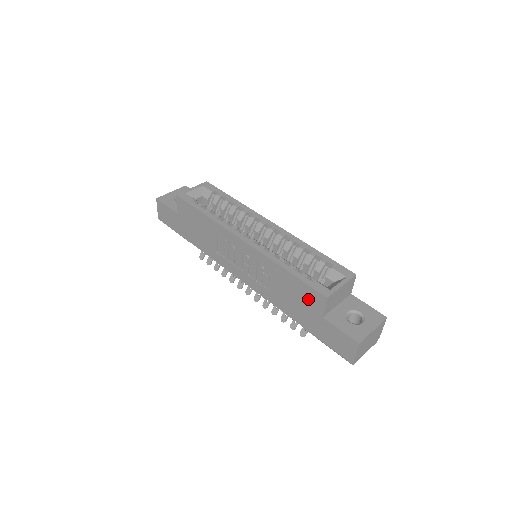
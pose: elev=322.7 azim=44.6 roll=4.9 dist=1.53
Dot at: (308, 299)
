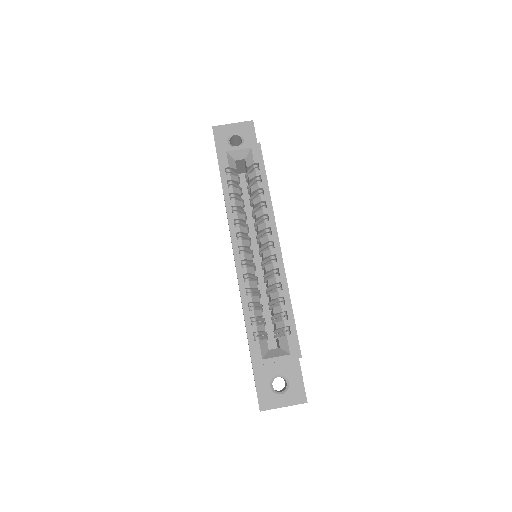
Dot at: occluded
